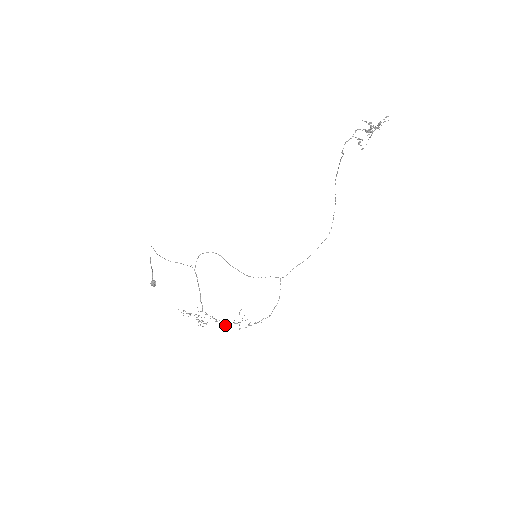
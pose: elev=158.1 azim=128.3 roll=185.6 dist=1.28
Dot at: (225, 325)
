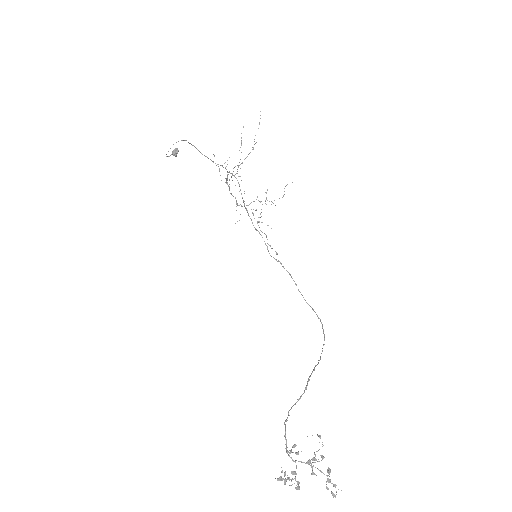
Dot at: occluded
